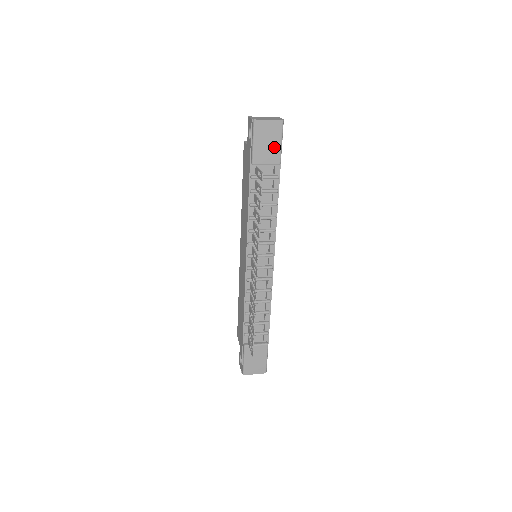
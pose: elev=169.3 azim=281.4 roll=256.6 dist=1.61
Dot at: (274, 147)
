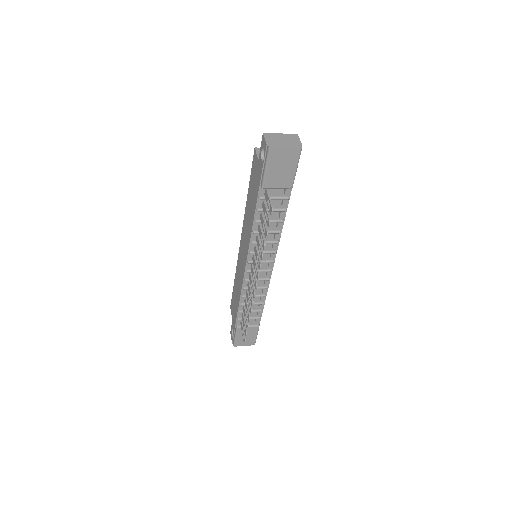
Dot at: (288, 173)
